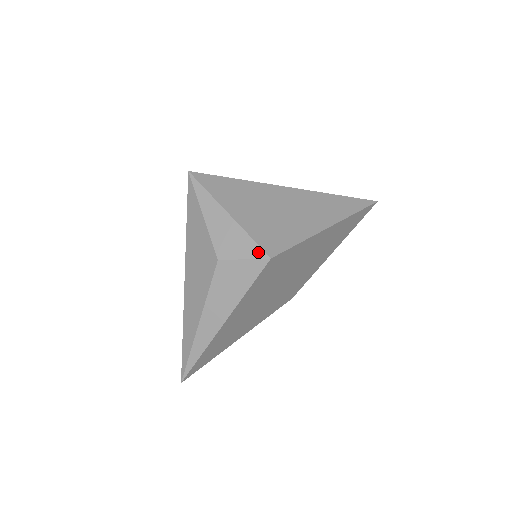
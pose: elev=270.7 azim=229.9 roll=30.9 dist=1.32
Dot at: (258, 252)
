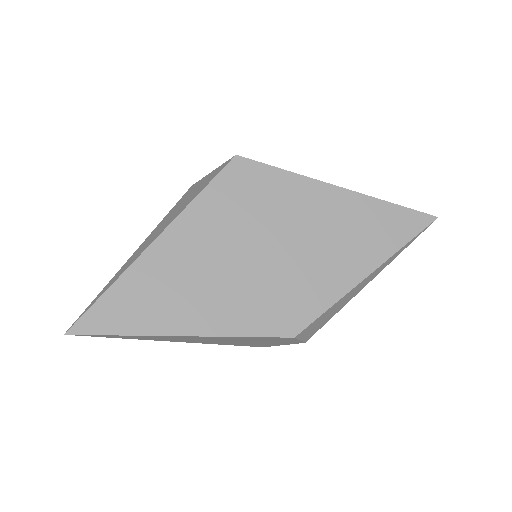
Dot at: occluded
